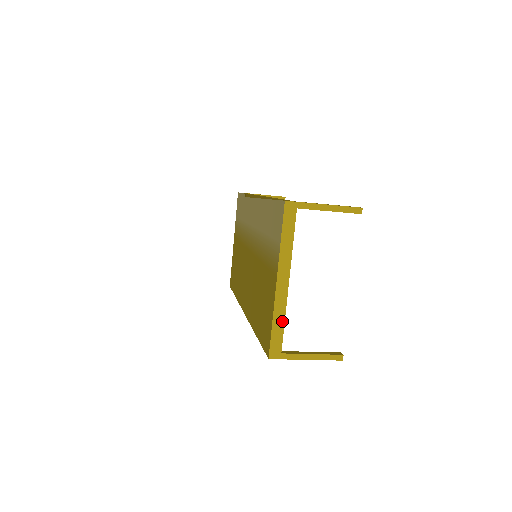
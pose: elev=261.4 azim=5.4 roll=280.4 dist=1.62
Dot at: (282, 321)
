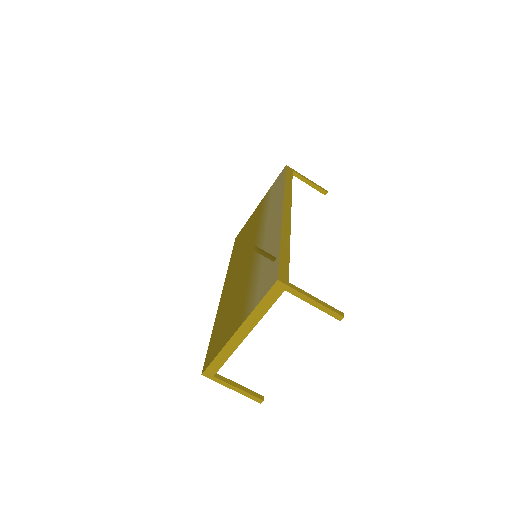
Dot at: (226, 357)
